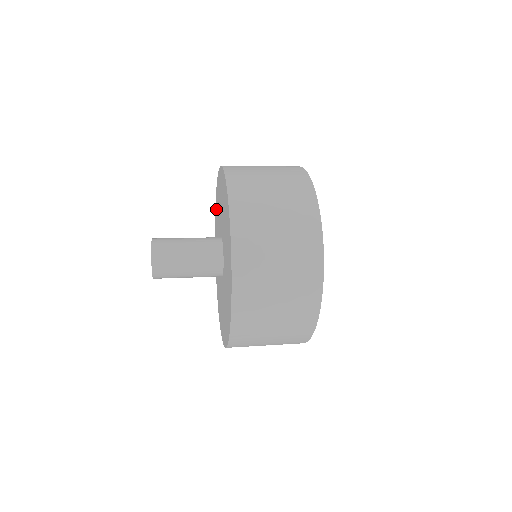
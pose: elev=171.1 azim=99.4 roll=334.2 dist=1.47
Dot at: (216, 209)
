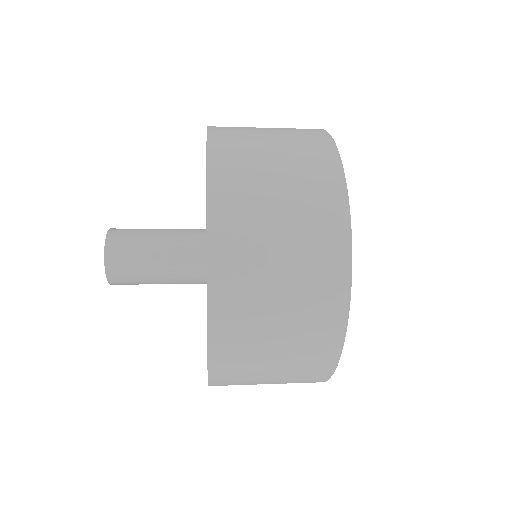
Dot at: occluded
